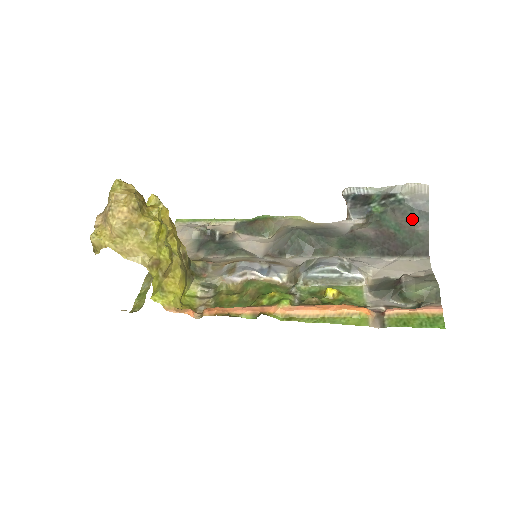
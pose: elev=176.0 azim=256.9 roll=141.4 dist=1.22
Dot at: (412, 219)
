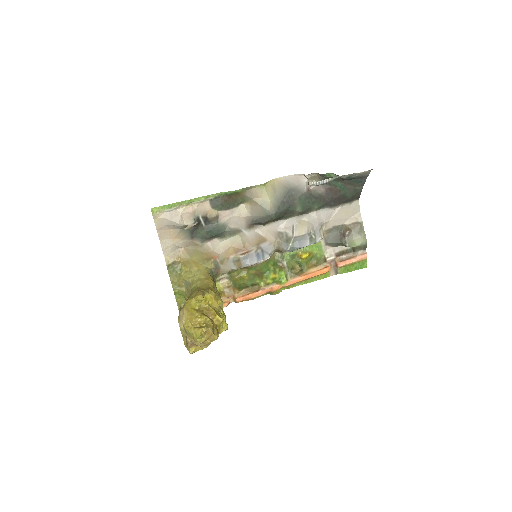
Dot at: (354, 183)
